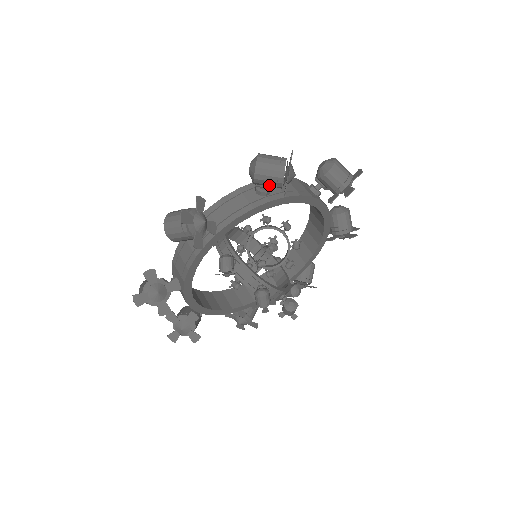
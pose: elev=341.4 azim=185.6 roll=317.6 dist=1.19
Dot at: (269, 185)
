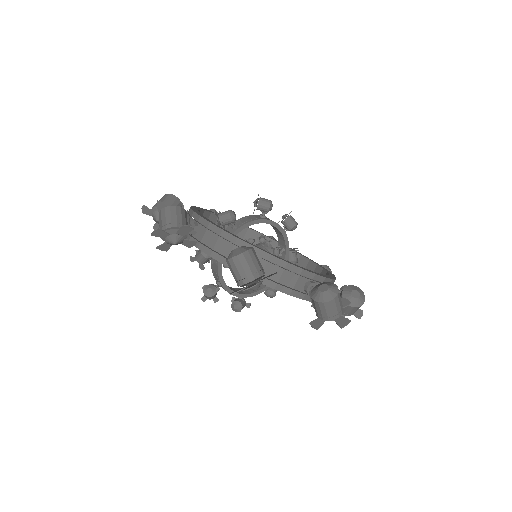
Dot at: occluded
